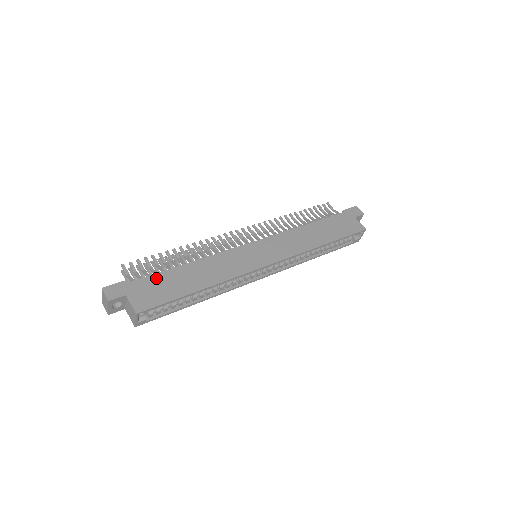
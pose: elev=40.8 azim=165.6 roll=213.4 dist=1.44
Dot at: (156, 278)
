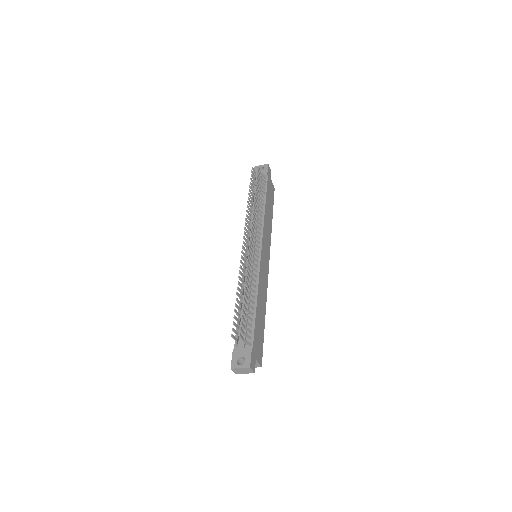
Dot at: (256, 331)
